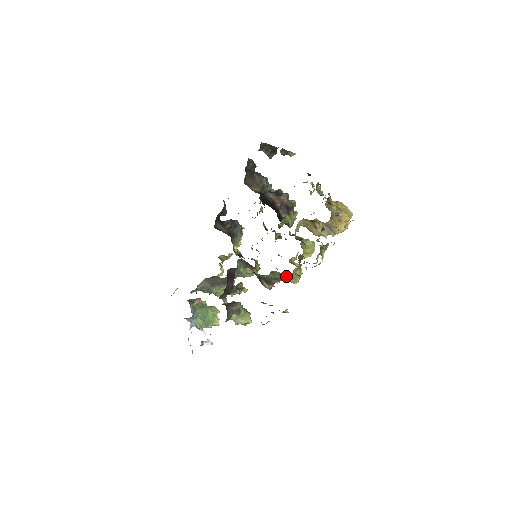
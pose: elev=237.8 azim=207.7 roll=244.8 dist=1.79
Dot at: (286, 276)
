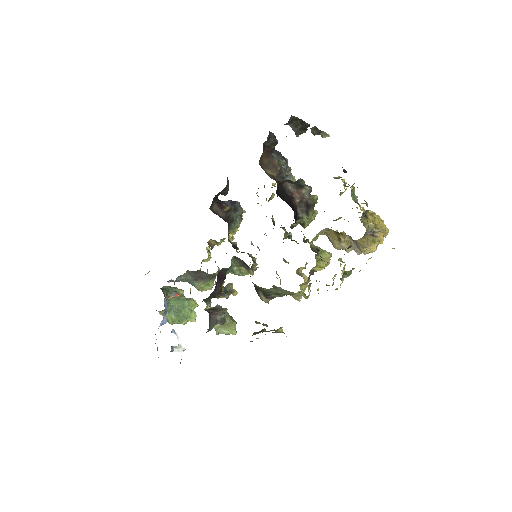
Dot at: occluded
